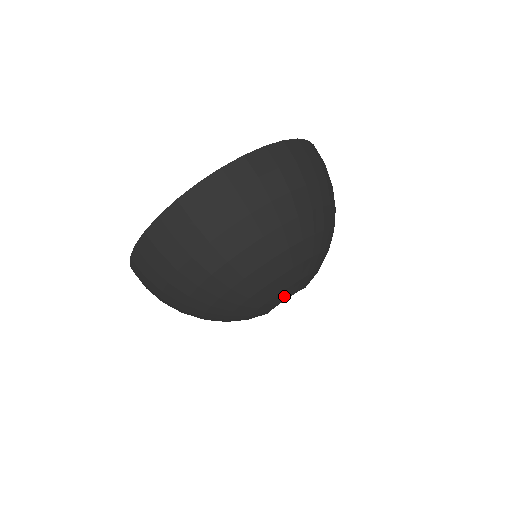
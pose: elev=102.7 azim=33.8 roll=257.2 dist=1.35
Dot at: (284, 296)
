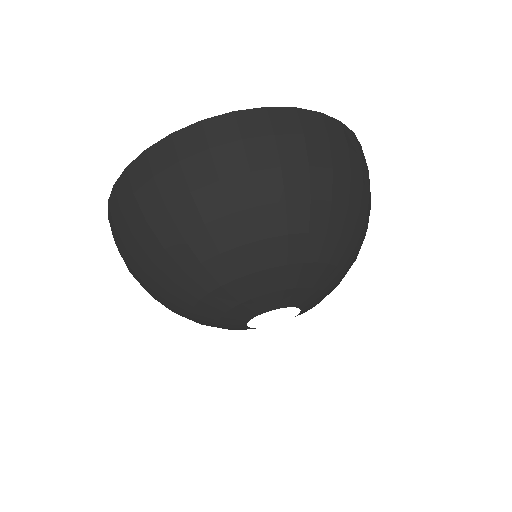
Dot at: (303, 299)
